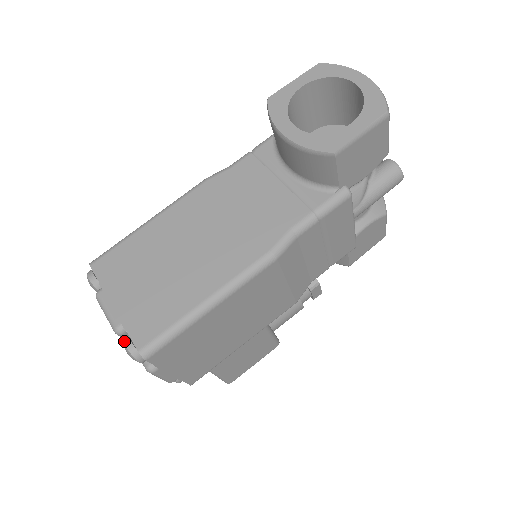
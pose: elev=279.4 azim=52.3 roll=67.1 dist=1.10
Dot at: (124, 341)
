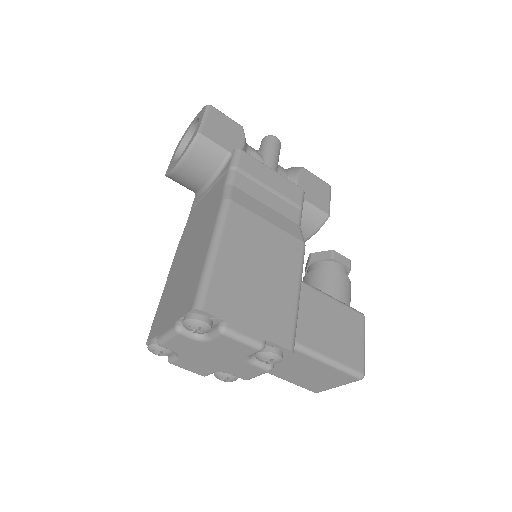
Dot at: (182, 322)
